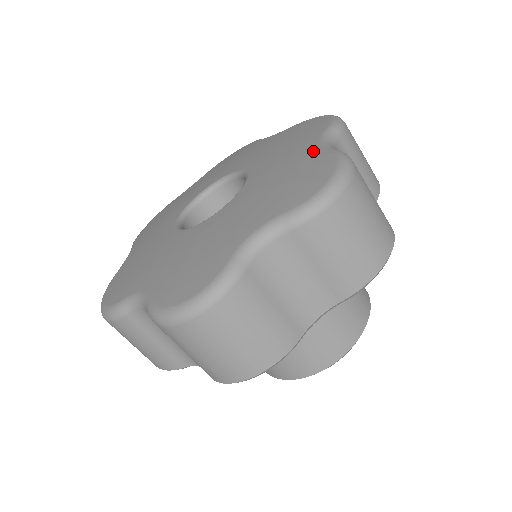
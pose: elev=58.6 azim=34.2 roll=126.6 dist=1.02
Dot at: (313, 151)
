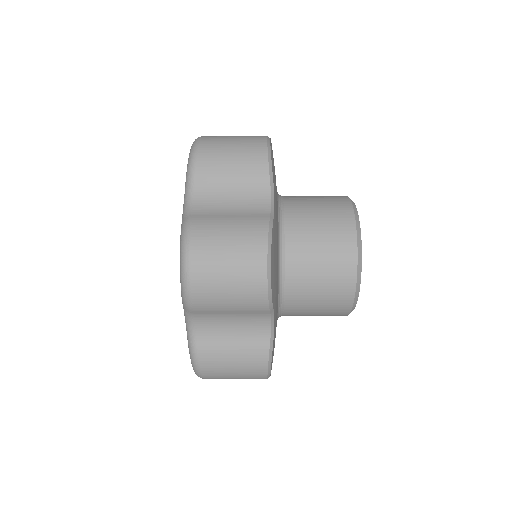
Dot at: occluded
